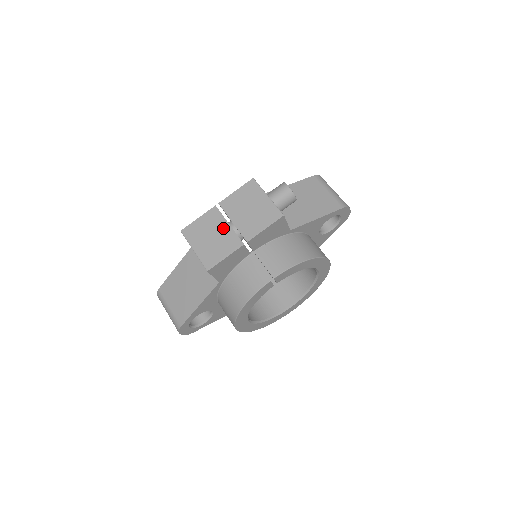
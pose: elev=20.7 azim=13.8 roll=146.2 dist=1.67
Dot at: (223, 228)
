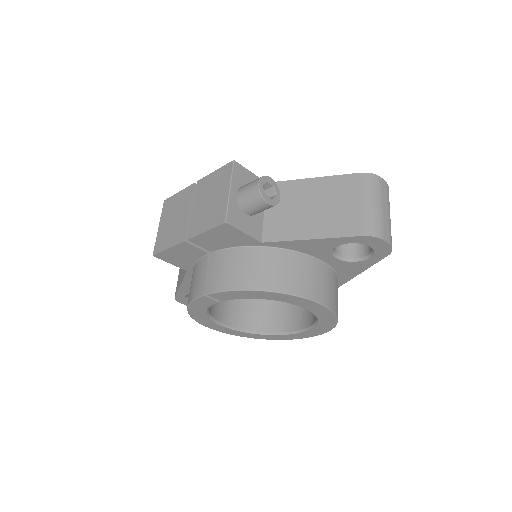
Dot at: (184, 213)
